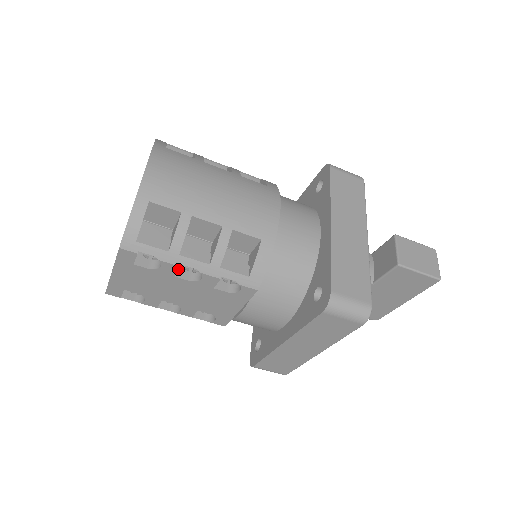
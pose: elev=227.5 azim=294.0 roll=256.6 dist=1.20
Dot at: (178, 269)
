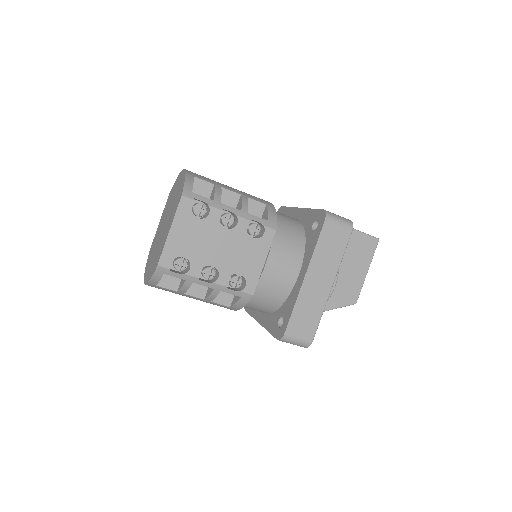
Dot at: (221, 214)
